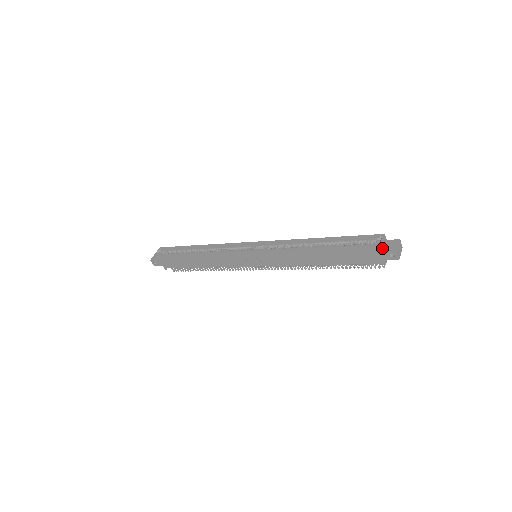
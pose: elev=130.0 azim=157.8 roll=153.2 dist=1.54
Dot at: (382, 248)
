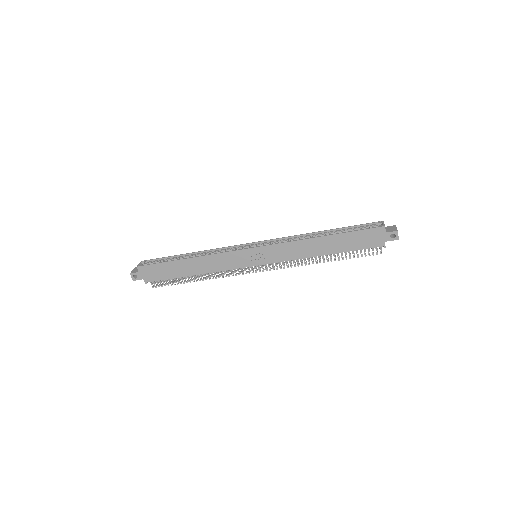
Dot at: (385, 229)
